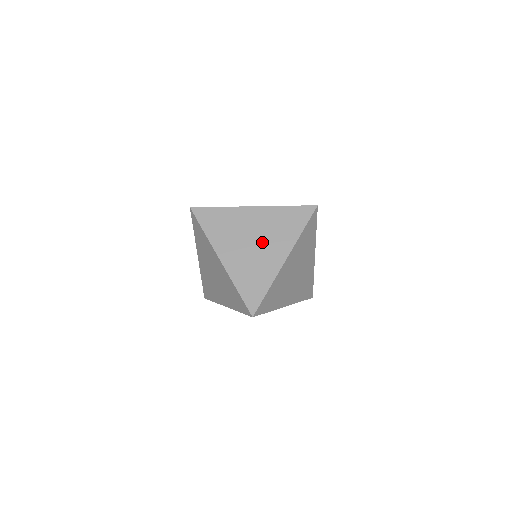
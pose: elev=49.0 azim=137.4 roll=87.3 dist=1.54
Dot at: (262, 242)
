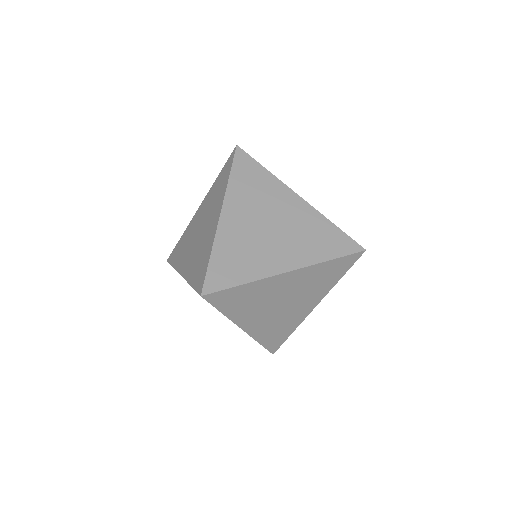
Dot at: (293, 301)
